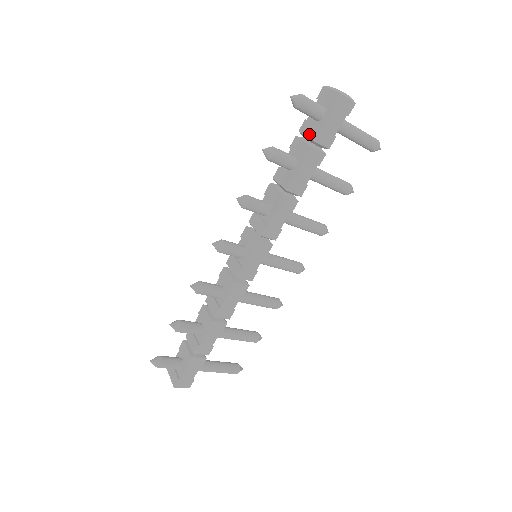
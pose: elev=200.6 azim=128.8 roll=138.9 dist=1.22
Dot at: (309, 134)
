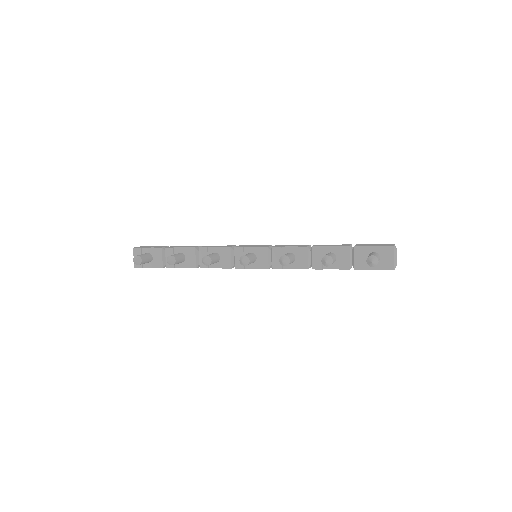
Dot at: (357, 261)
